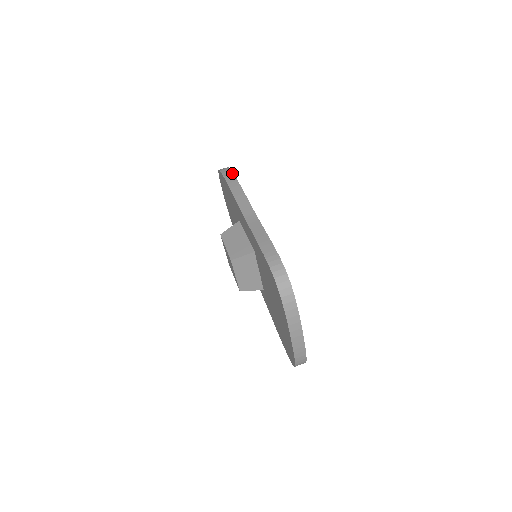
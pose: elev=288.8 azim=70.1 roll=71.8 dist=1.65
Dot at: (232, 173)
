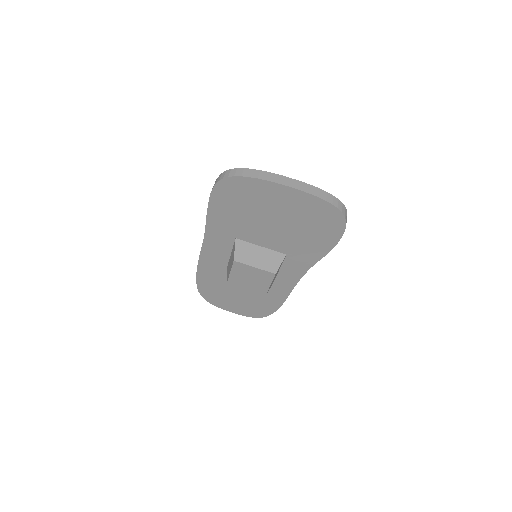
Dot at: occluded
